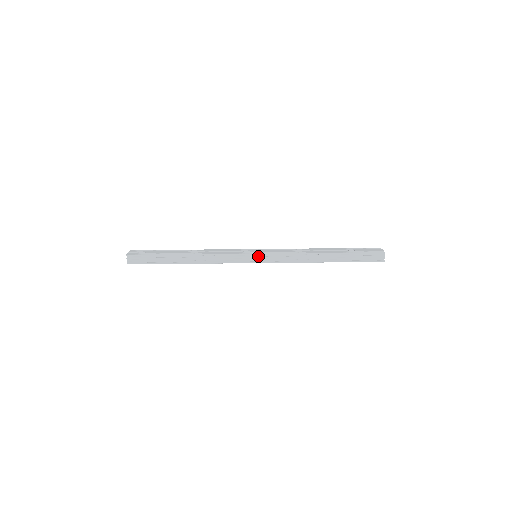
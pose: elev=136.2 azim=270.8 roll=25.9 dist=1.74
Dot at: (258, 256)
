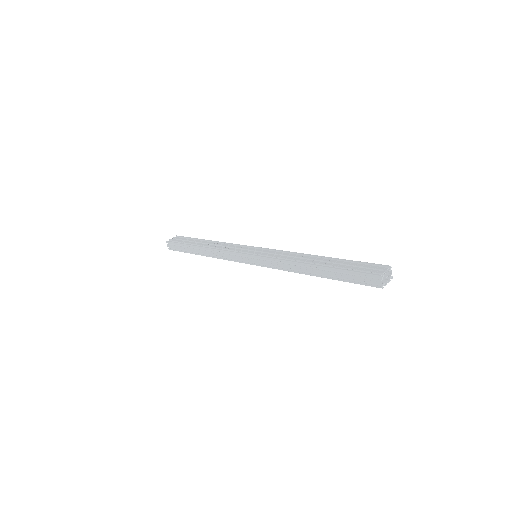
Dot at: (252, 257)
